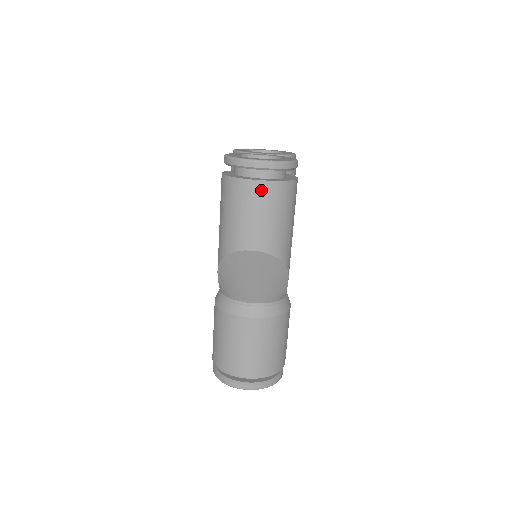
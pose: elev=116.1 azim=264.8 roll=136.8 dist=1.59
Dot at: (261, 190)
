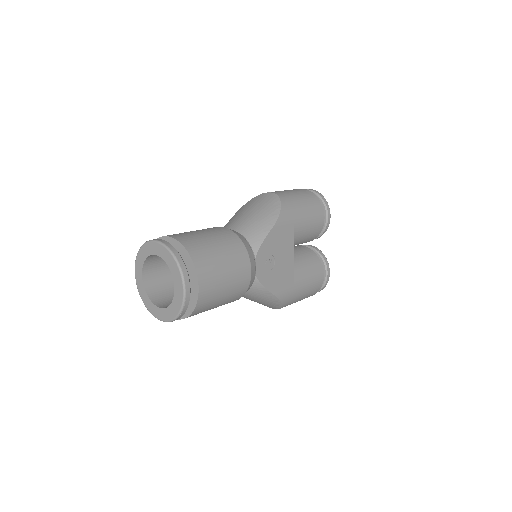
Dot at: (300, 189)
